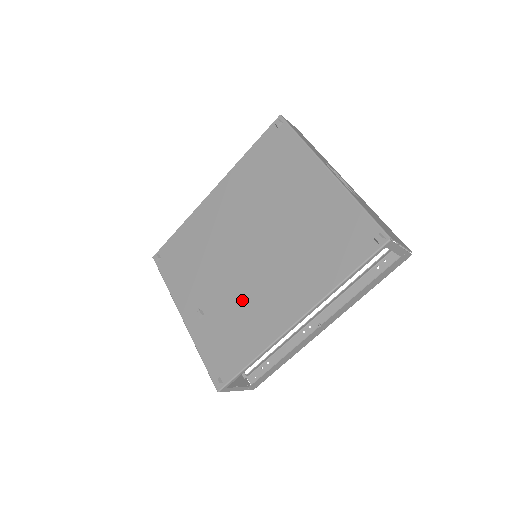
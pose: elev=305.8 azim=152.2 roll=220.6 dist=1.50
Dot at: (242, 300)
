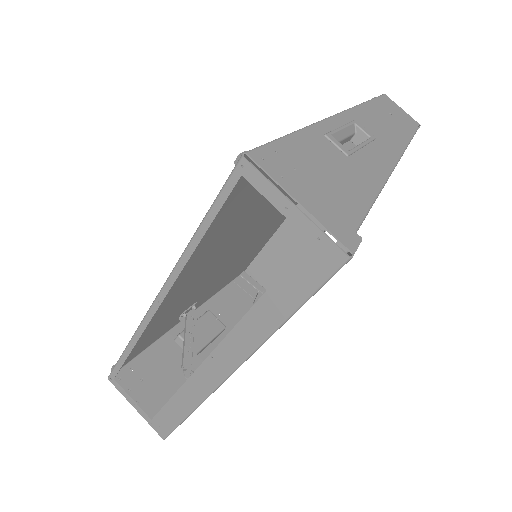
Dot at: (193, 287)
